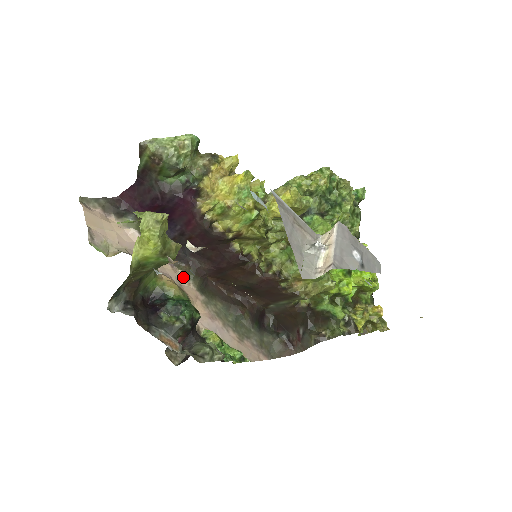
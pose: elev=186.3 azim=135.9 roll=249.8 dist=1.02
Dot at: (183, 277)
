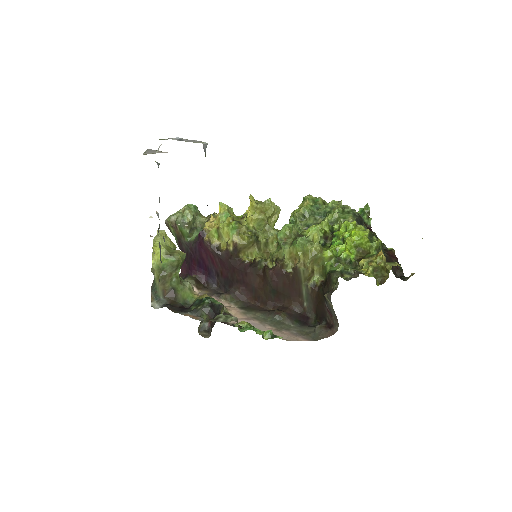
Dot at: (226, 303)
